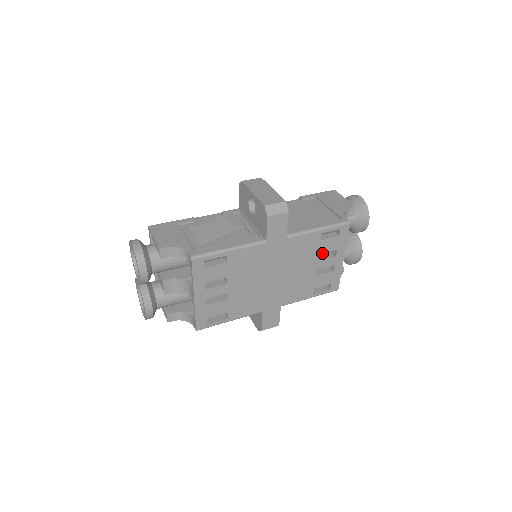
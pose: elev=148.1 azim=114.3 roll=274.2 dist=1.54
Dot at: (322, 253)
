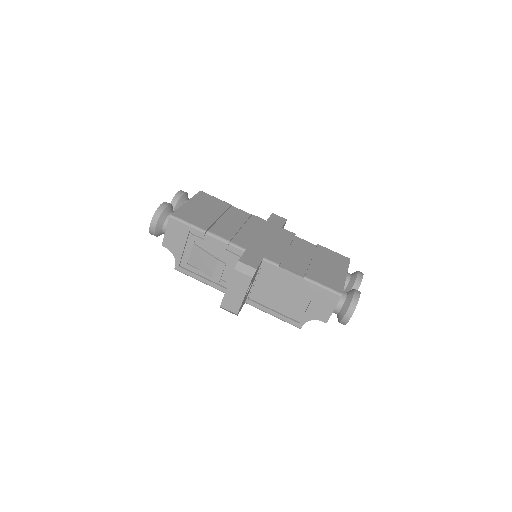
Dot at: occluded
